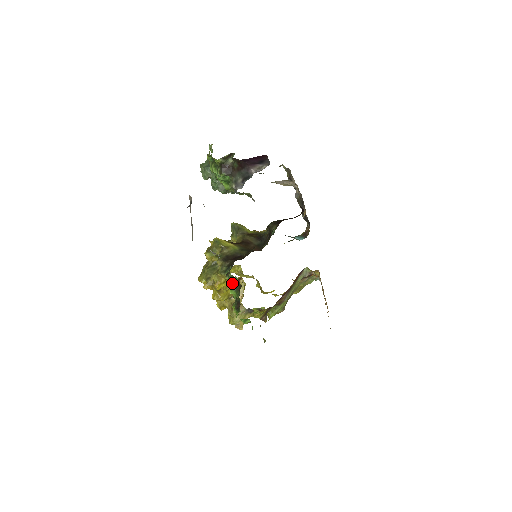
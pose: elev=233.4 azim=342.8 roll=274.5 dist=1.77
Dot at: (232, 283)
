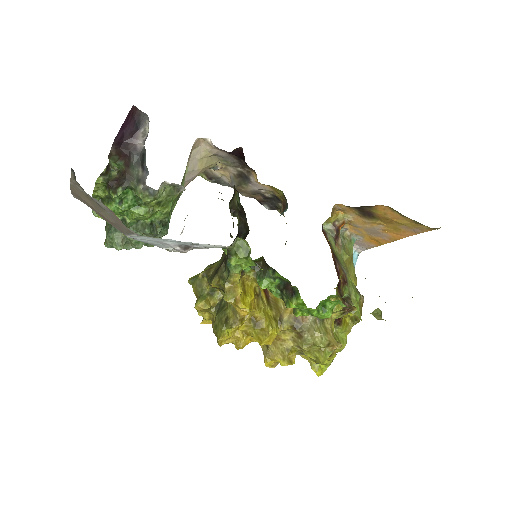
Dot at: (244, 255)
